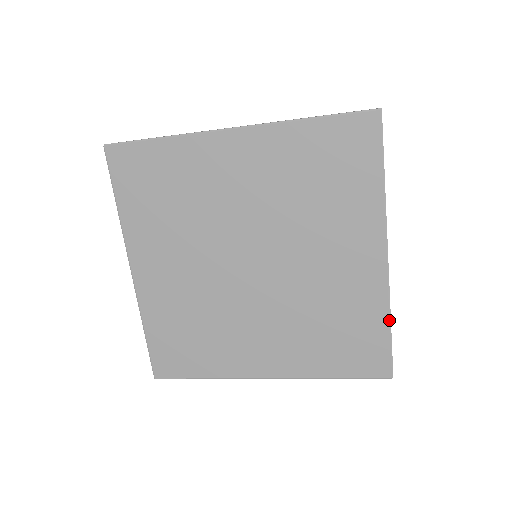
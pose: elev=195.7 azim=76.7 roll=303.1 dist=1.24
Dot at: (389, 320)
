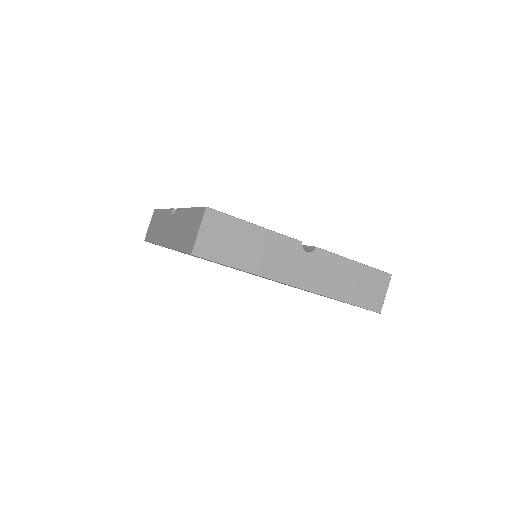
Dot at: occluded
